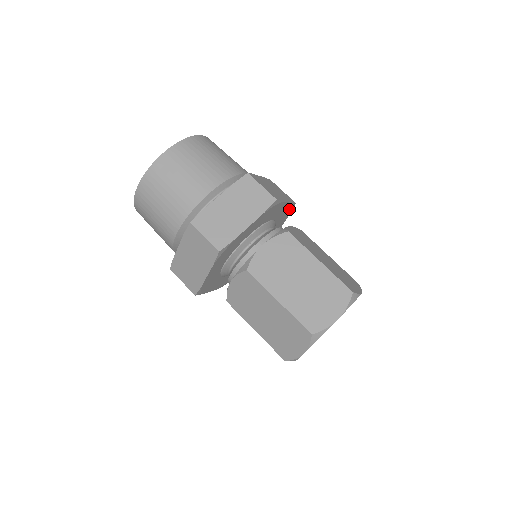
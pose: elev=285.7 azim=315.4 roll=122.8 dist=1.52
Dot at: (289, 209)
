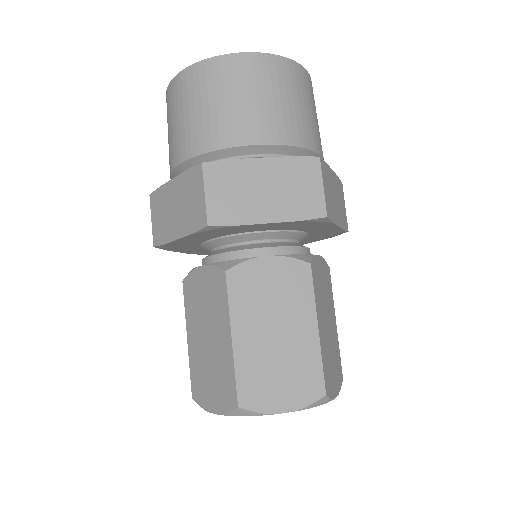
Dot at: (309, 222)
